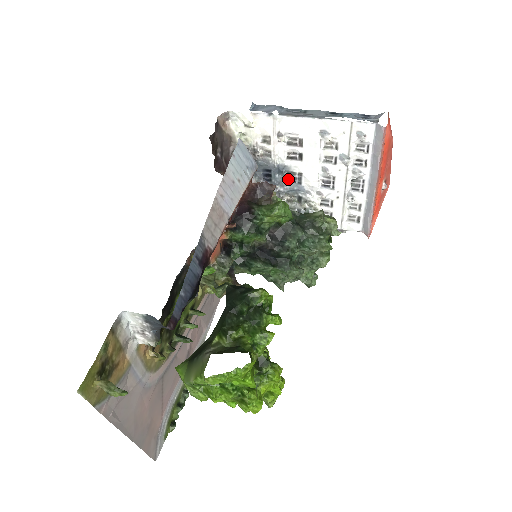
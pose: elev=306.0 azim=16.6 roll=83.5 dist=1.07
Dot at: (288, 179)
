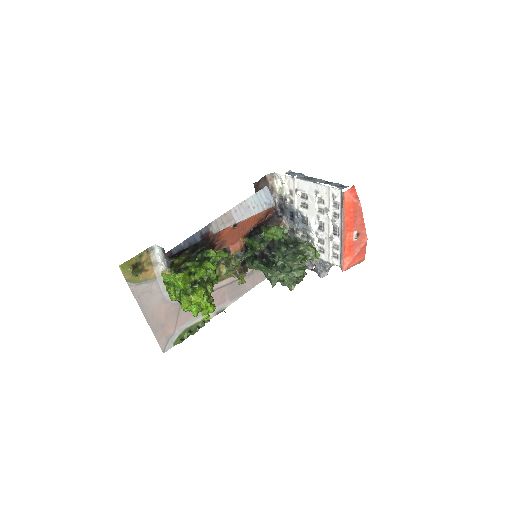
Dot at: (302, 221)
